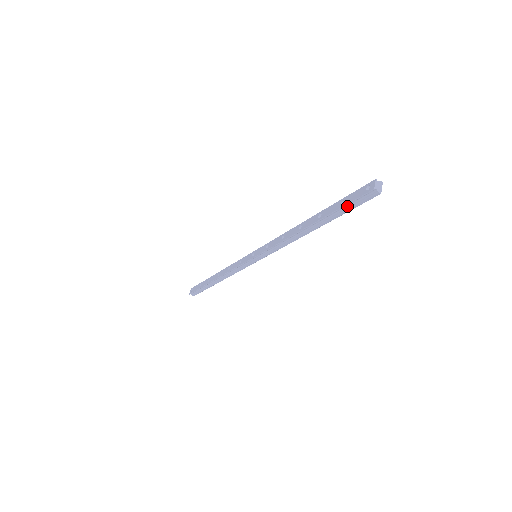
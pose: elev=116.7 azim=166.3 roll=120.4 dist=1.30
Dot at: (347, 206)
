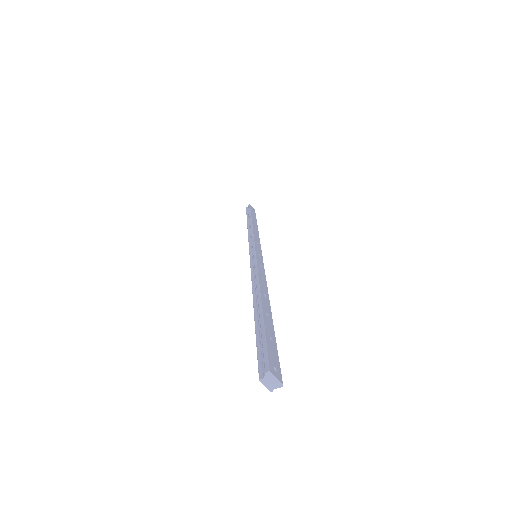
Dot at: occluded
